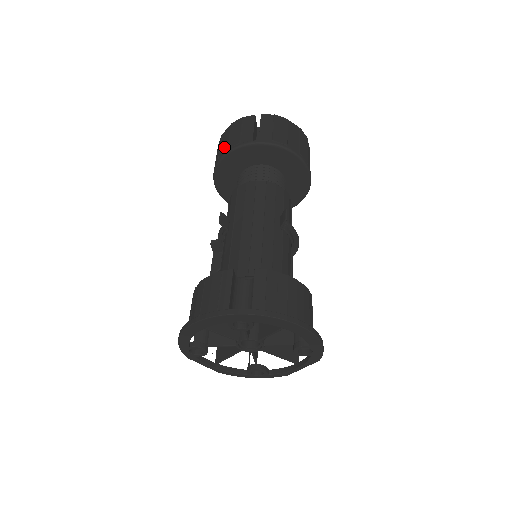
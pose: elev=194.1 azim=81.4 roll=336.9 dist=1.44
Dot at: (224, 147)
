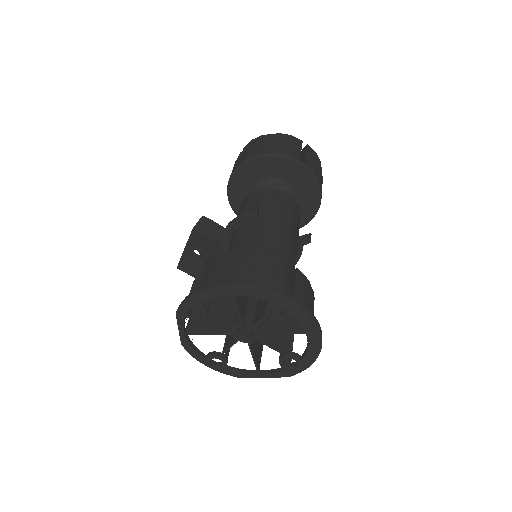
Dot at: (268, 147)
